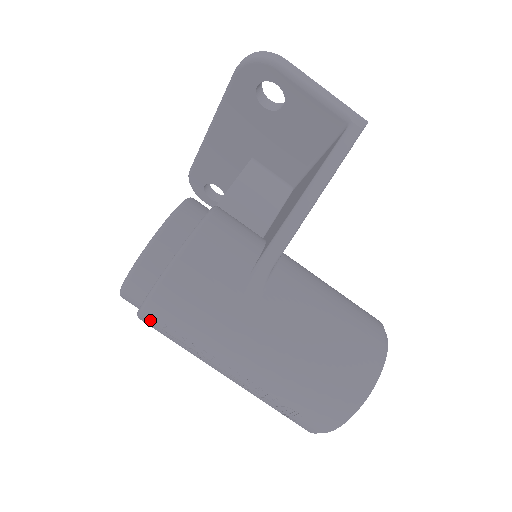
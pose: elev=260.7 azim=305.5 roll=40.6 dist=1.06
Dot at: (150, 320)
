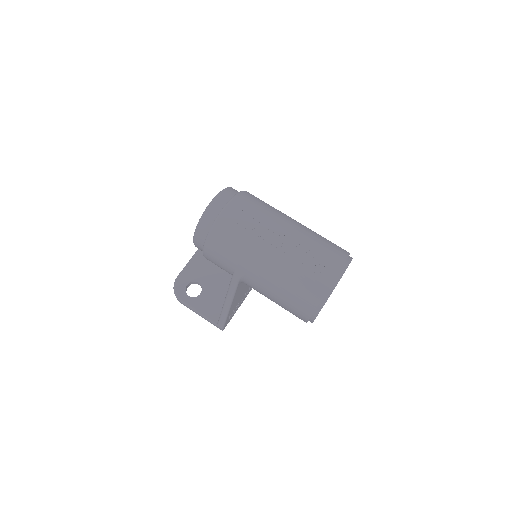
Dot at: (232, 210)
